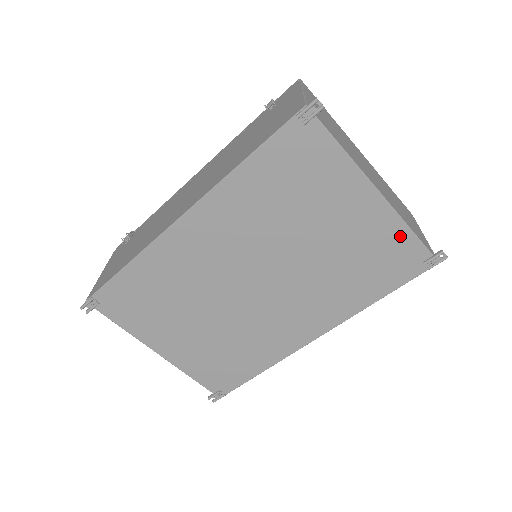
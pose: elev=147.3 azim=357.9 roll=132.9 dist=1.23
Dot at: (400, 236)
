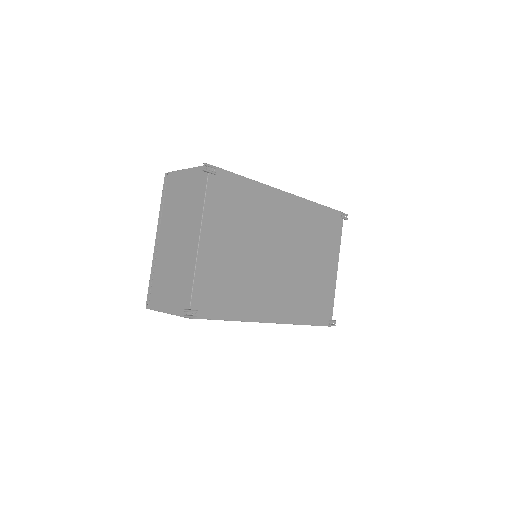
Dot at: (331, 297)
